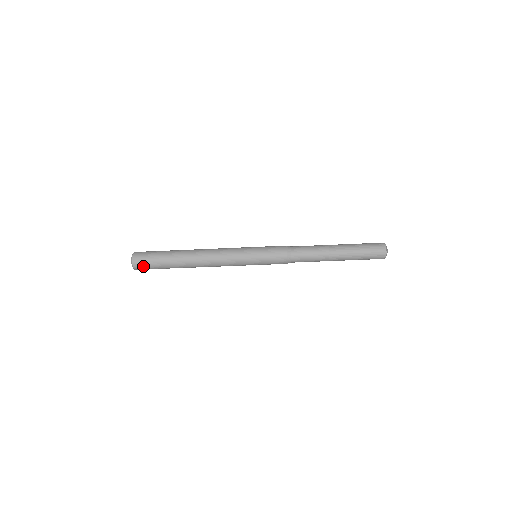
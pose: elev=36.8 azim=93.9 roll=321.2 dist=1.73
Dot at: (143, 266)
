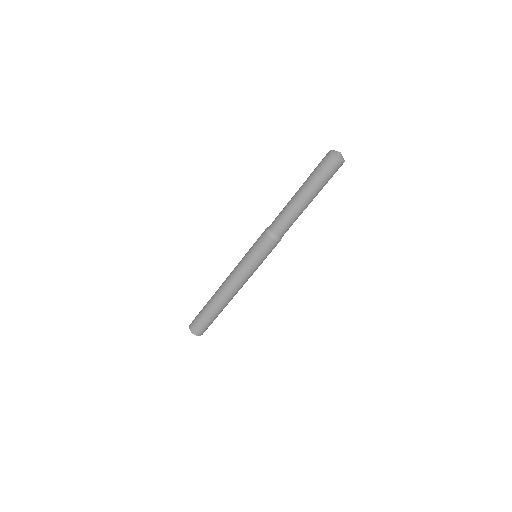
Dot at: (196, 327)
